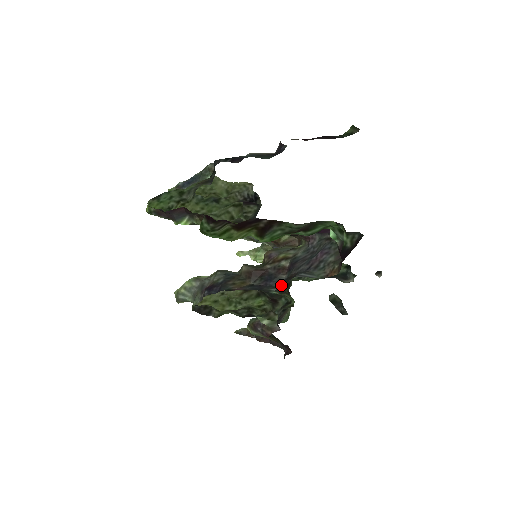
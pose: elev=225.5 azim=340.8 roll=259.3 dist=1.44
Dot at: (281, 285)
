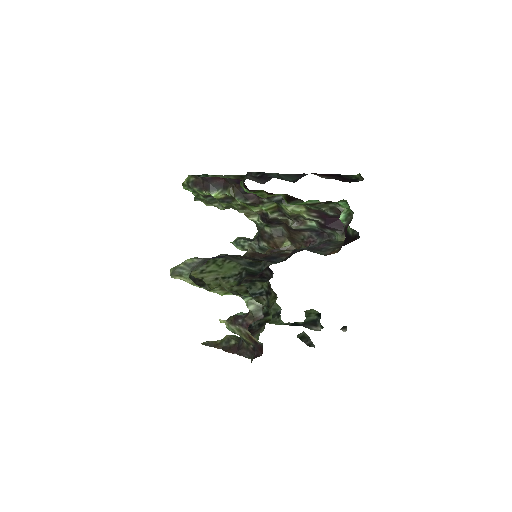
Dot at: (285, 258)
